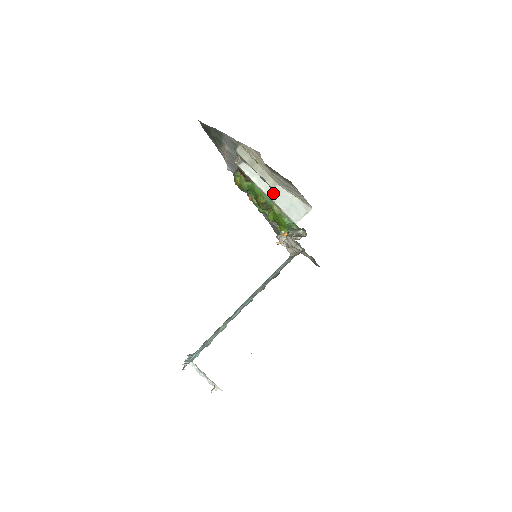
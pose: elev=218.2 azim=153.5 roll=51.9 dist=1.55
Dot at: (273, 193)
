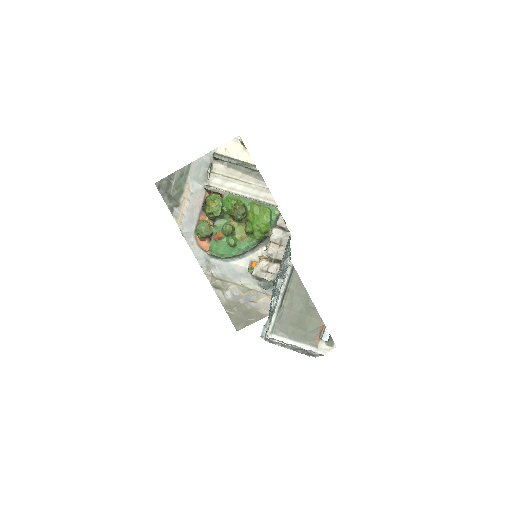
Dot at: (246, 197)
